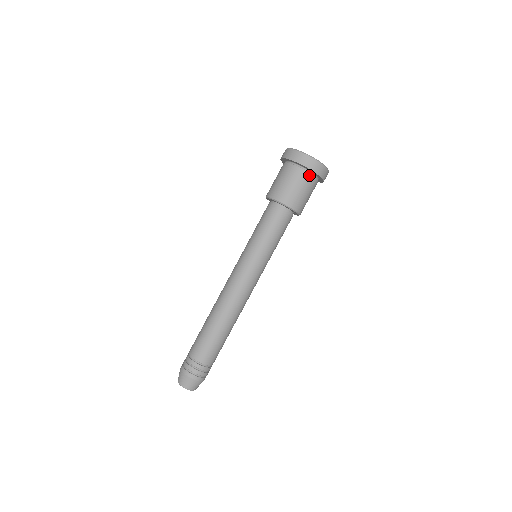
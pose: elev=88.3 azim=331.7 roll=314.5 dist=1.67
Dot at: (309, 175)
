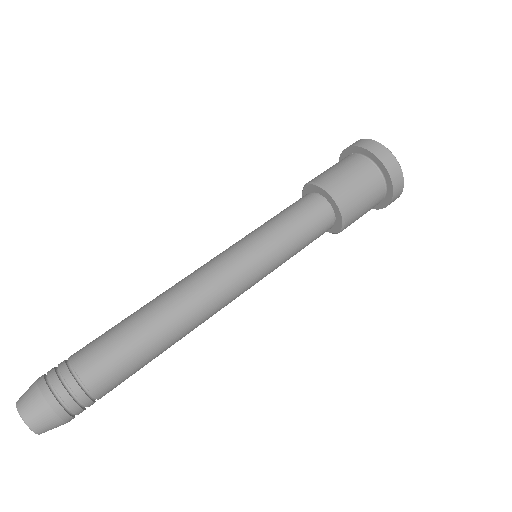
Dot at: (368, 163)
